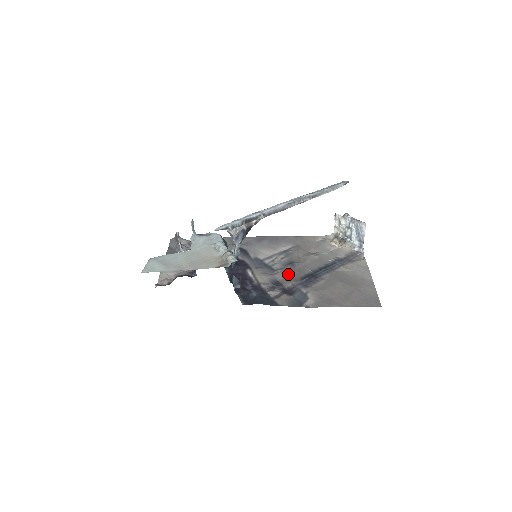
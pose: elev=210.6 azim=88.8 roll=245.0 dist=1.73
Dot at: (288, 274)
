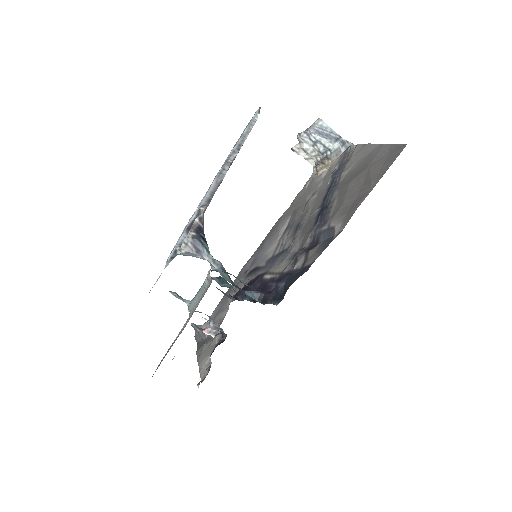
Dot at: (301, 236)
